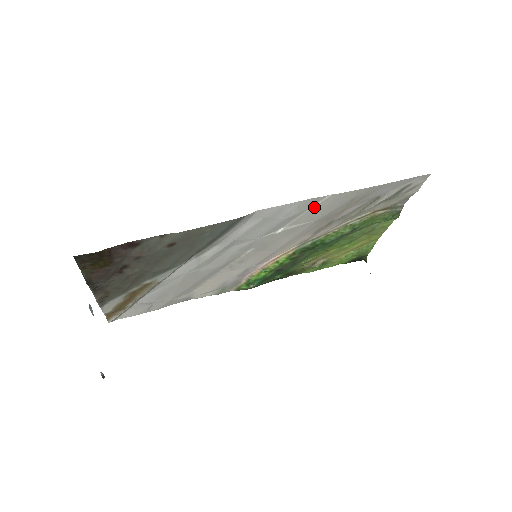
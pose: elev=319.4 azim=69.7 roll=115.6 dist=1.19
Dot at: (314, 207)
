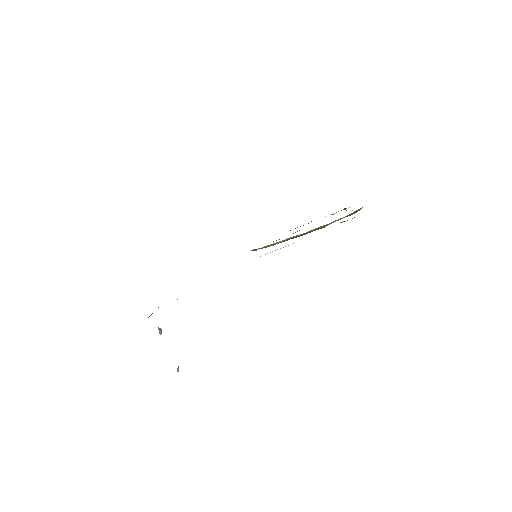
Dot at: occluded
